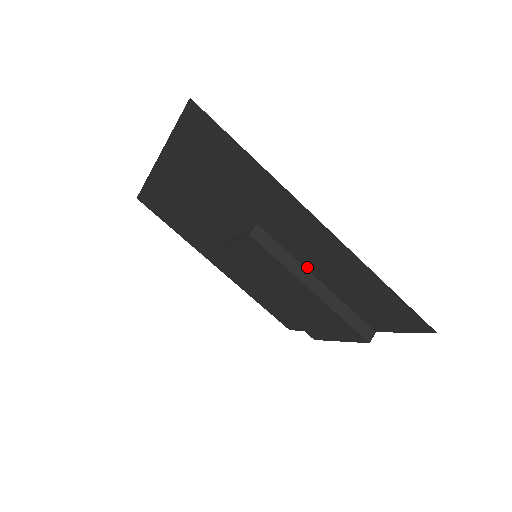
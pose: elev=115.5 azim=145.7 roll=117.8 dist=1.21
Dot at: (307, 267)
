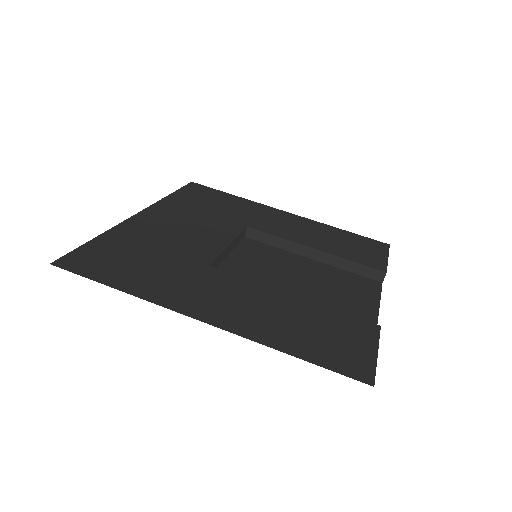
Dot at: (271, 289)
